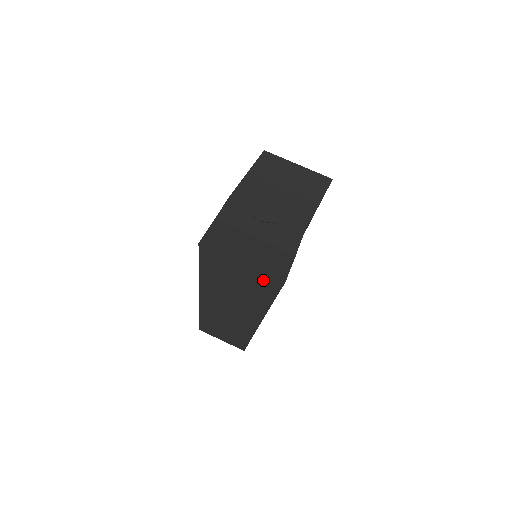
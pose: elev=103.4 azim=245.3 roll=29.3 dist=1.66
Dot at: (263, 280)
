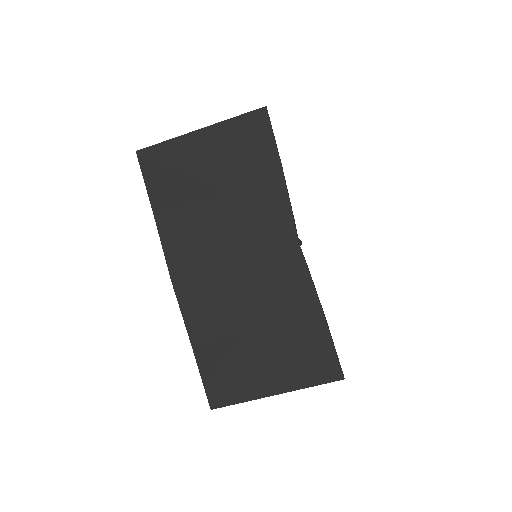
Dot at: occluded
